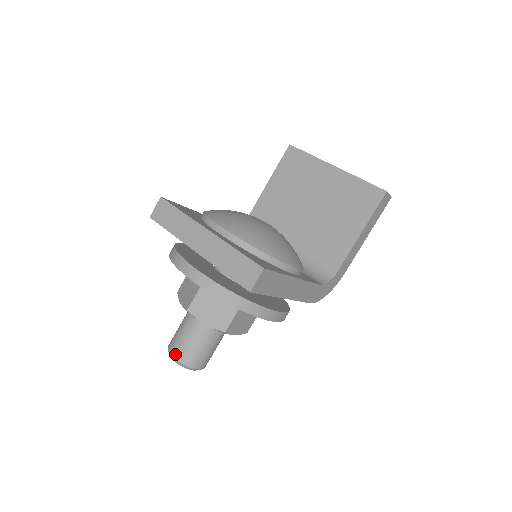
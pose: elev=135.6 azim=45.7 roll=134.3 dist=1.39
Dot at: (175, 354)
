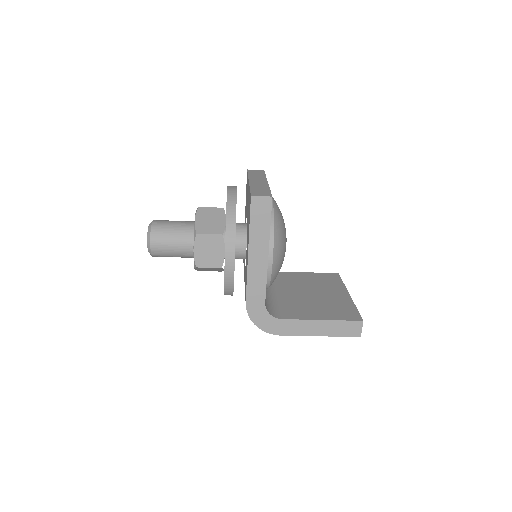
Dot at: (156, 221)
